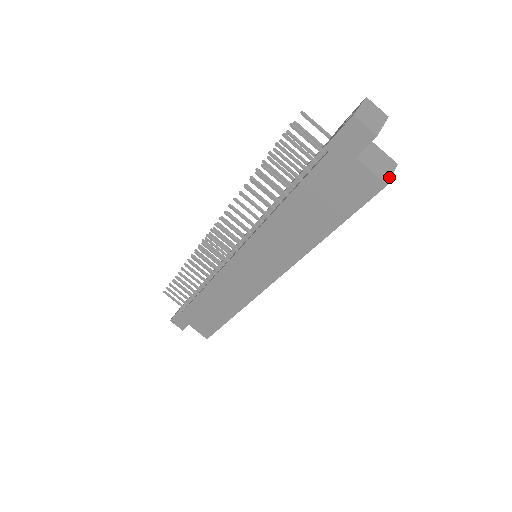
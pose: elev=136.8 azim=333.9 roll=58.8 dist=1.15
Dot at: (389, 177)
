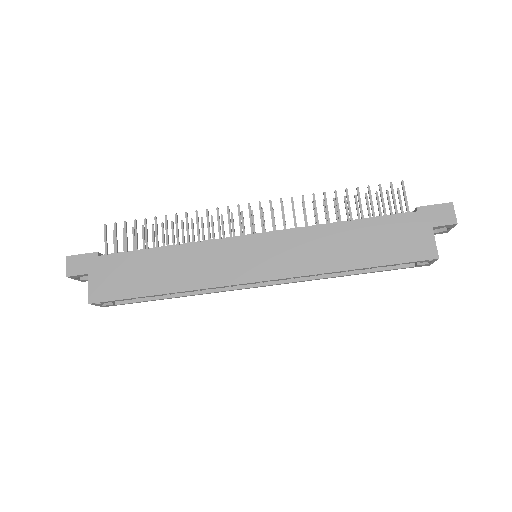
Dot at: (436, 259)
